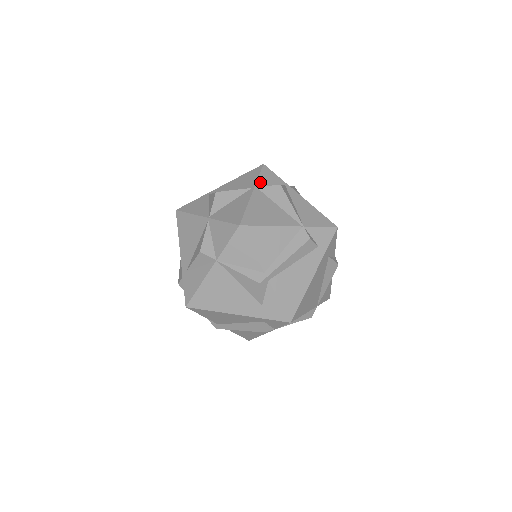
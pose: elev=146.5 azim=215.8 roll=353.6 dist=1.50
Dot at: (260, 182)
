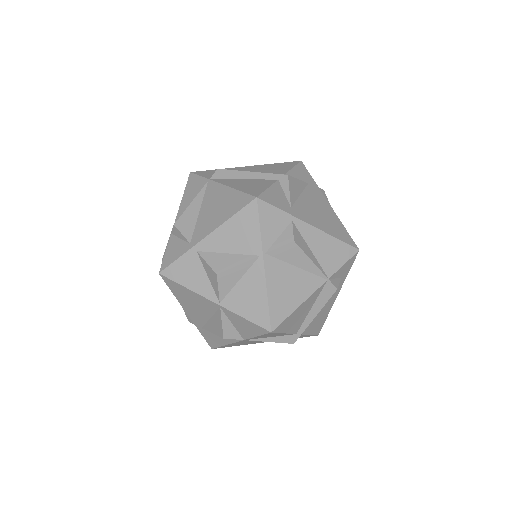
Dot at: (265, 240)
